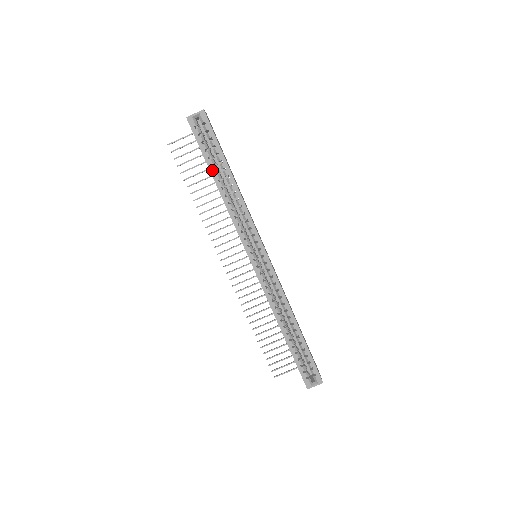
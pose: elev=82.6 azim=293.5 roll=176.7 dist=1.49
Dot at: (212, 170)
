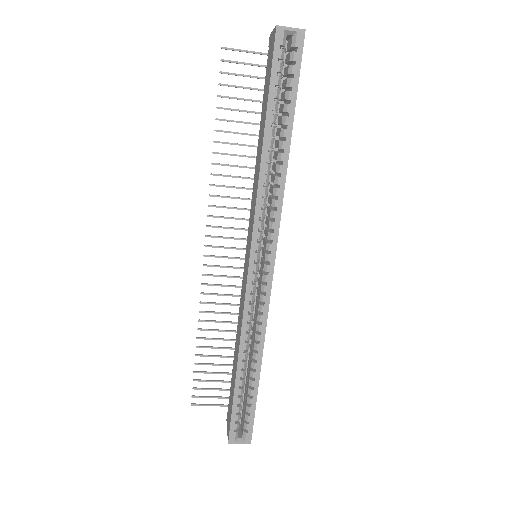
Dot at: (269, 118)
